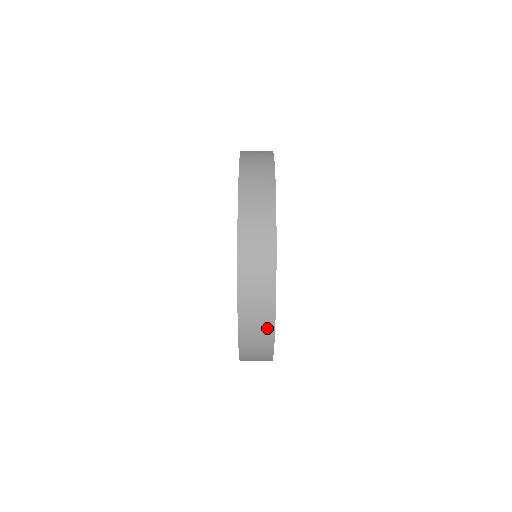
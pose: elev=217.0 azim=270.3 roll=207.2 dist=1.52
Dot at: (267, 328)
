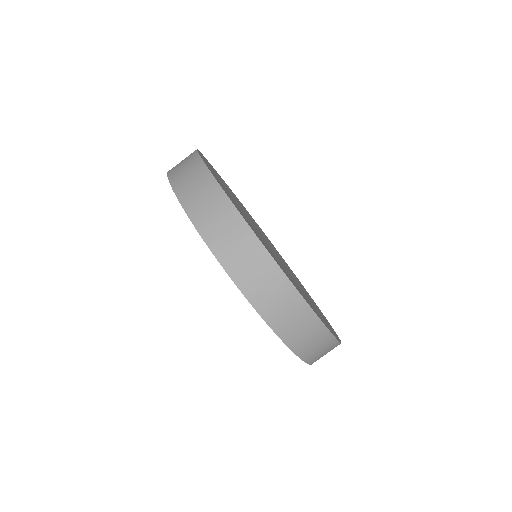
Dot at: (244, 236)
